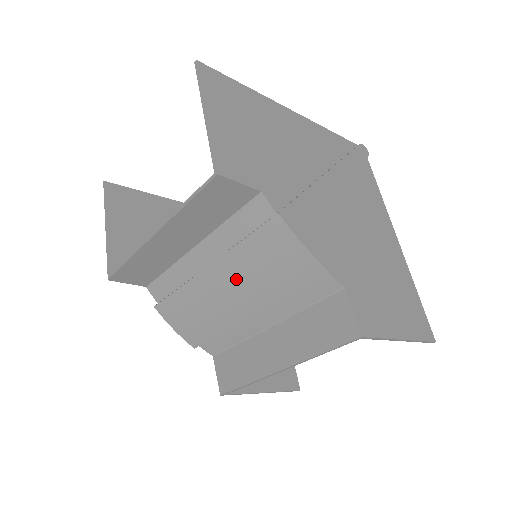
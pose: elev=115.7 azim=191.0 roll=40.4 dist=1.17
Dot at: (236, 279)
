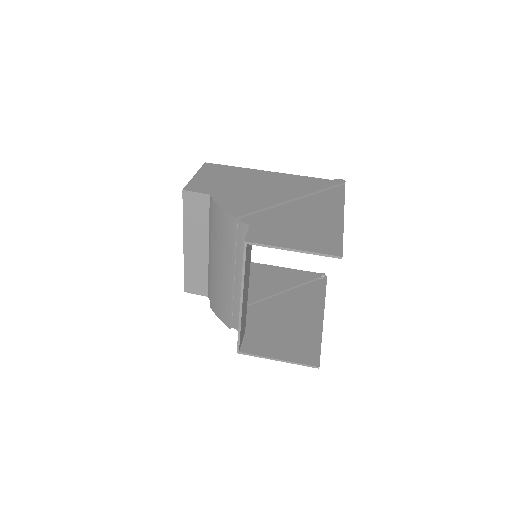
Dot at: (218, 254)
